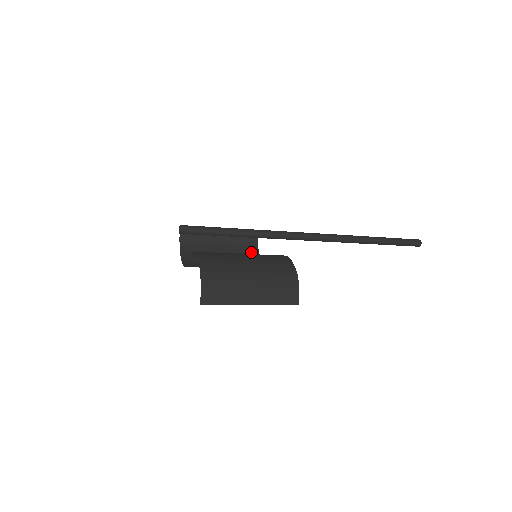
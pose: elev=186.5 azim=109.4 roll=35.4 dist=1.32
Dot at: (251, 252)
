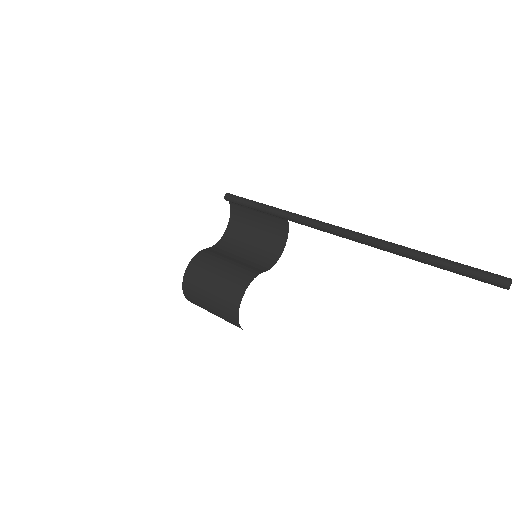
Dot at: (282, 229)
